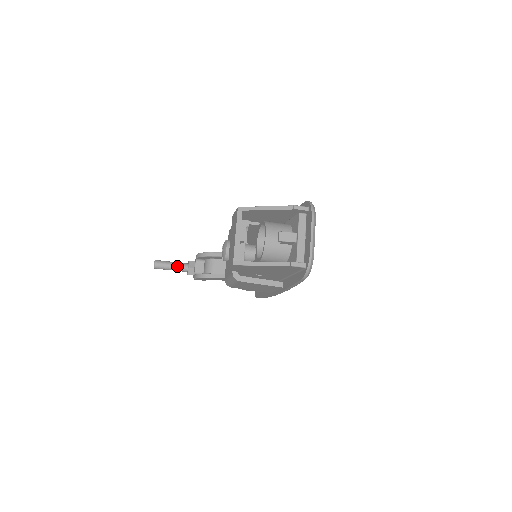
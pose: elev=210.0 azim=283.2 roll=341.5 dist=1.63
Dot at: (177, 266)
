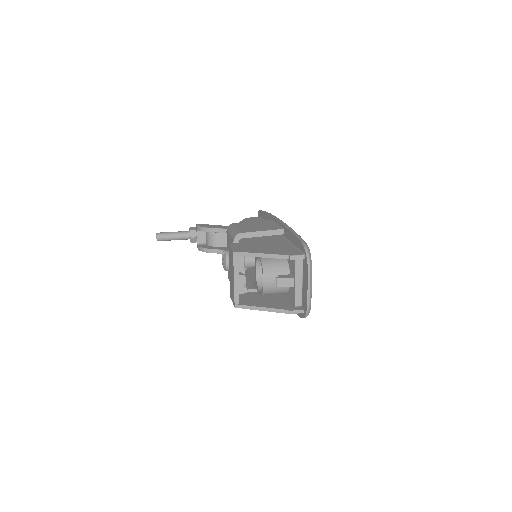
Dot at: (179, 237)
